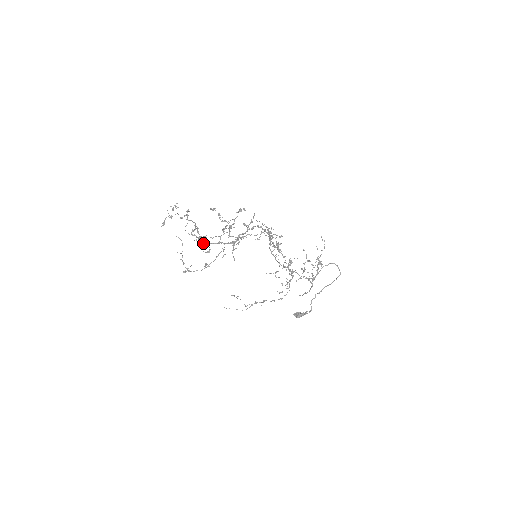
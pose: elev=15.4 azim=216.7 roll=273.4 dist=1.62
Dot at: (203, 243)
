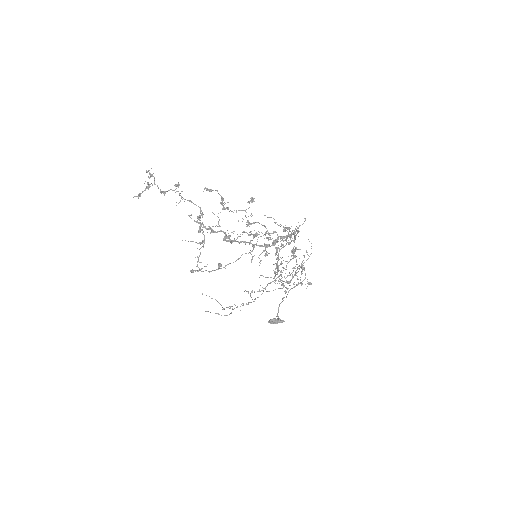
Dot at: (224, 239)
